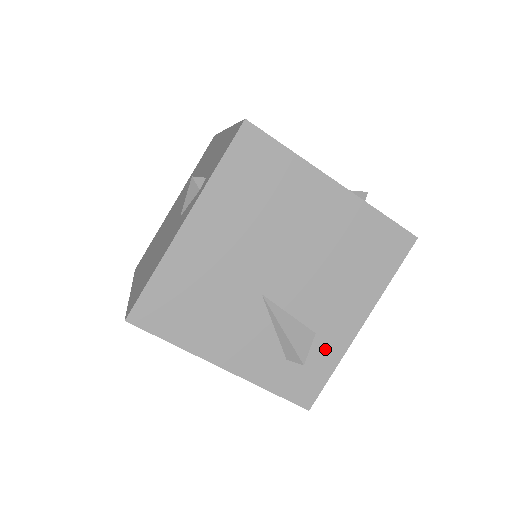
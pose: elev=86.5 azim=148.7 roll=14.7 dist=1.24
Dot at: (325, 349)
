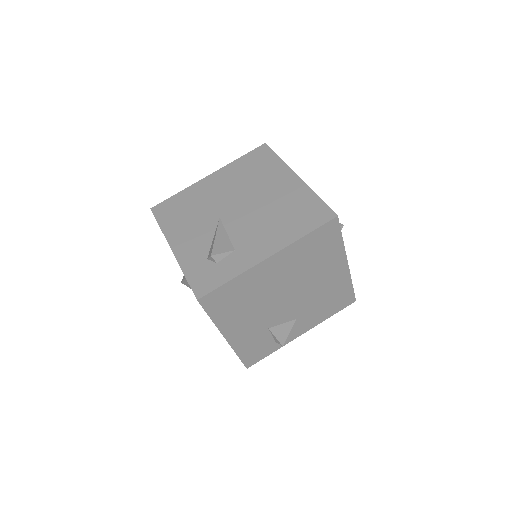
Dot at: (234, 263)
